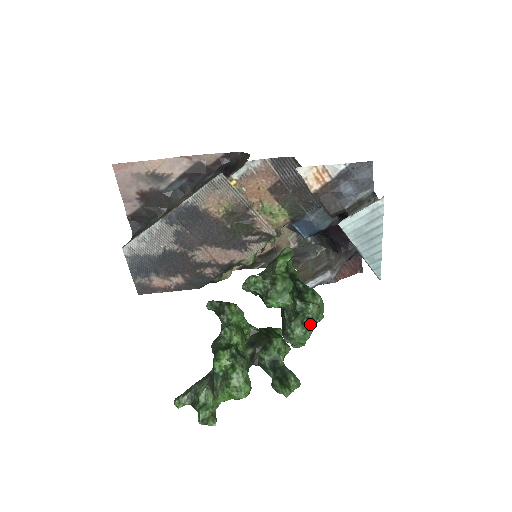
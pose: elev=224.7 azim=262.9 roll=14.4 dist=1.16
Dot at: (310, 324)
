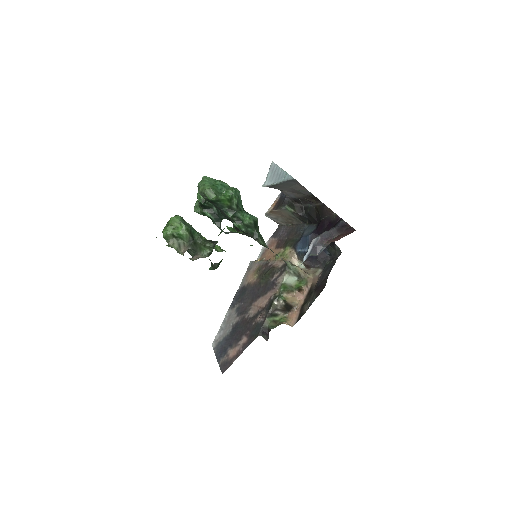
Dot at: (208, 178)
